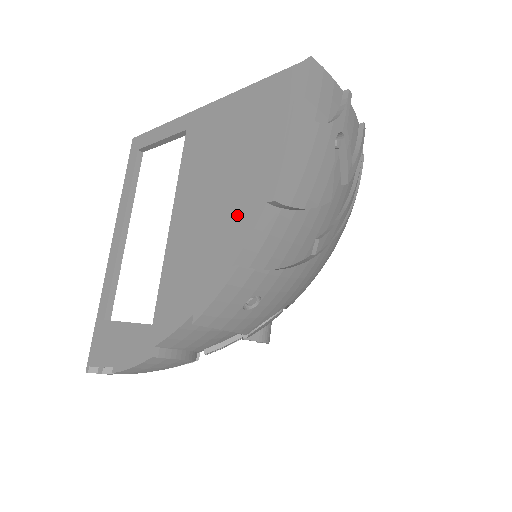
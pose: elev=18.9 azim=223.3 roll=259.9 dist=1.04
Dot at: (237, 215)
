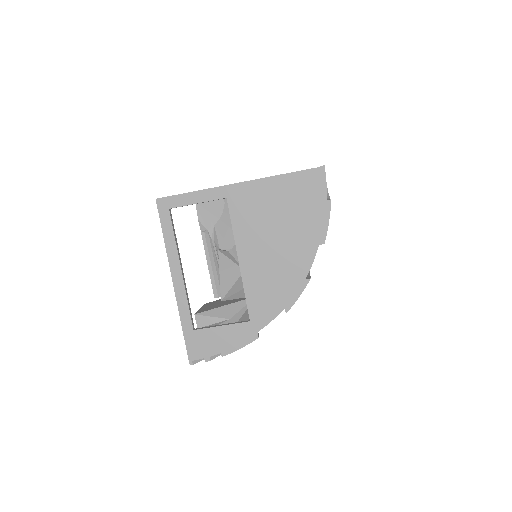
Dot at: (299, 253)
